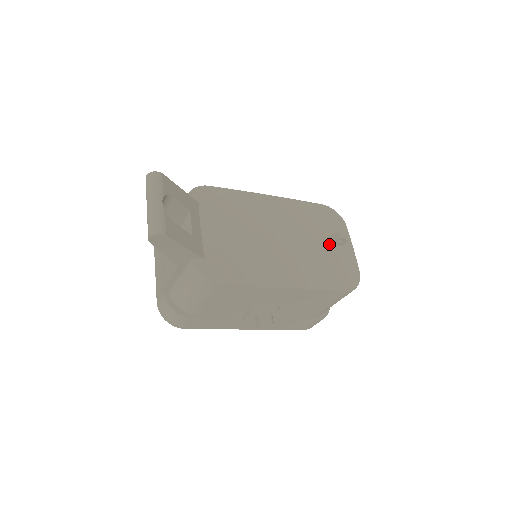
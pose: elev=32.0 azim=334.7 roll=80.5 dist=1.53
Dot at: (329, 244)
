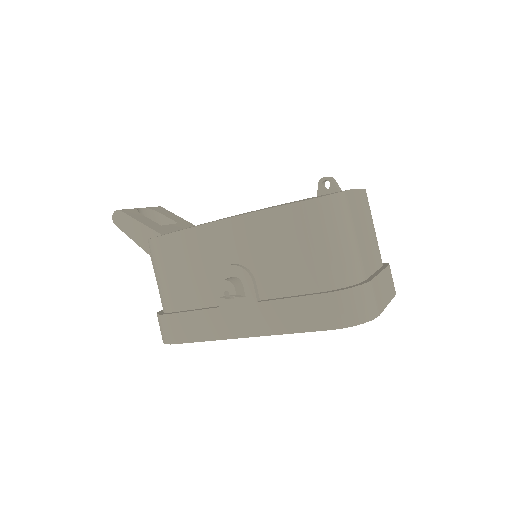
Dot at: occluded
